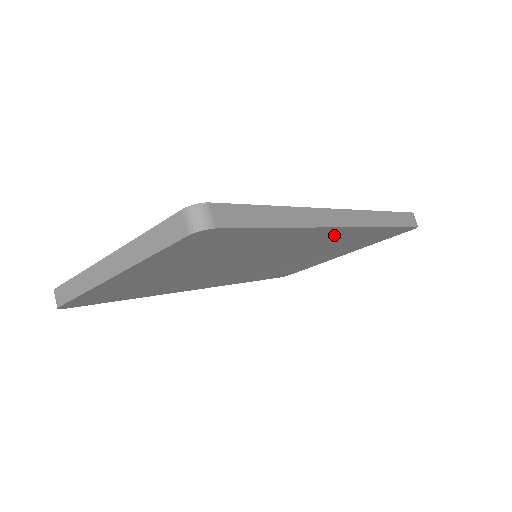
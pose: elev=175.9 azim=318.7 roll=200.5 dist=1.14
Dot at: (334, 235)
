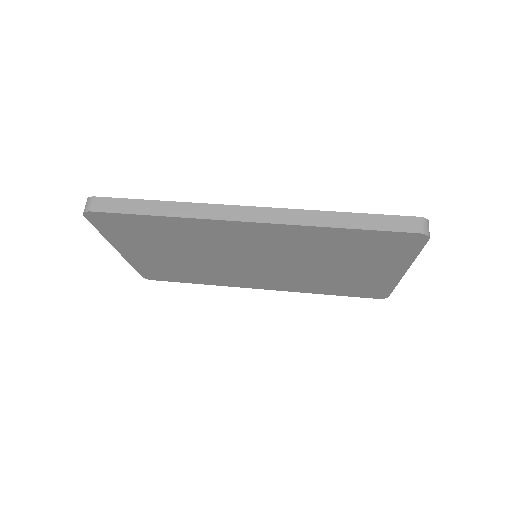
Dot at: (263, 232)
